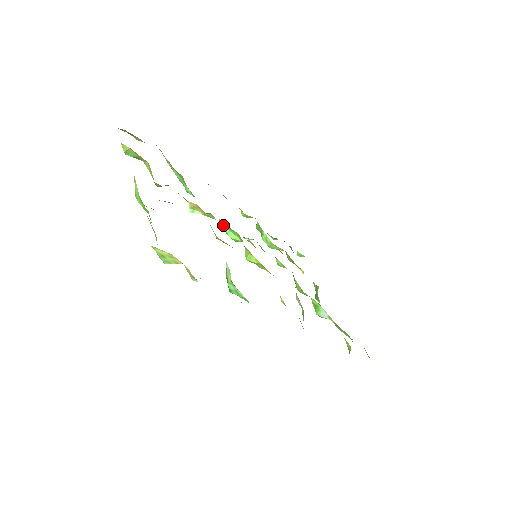
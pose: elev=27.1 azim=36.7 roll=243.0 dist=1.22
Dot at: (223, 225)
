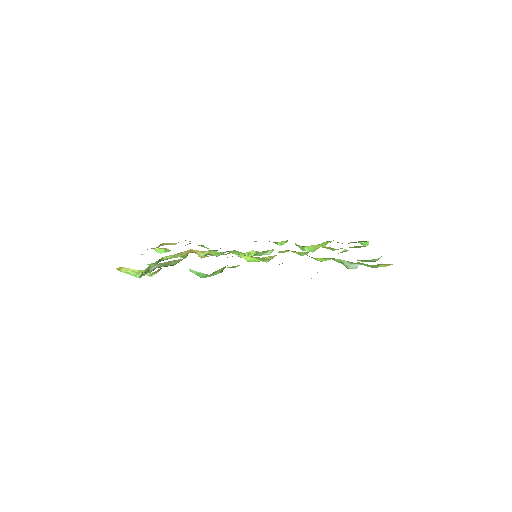
Dot at: occluded
